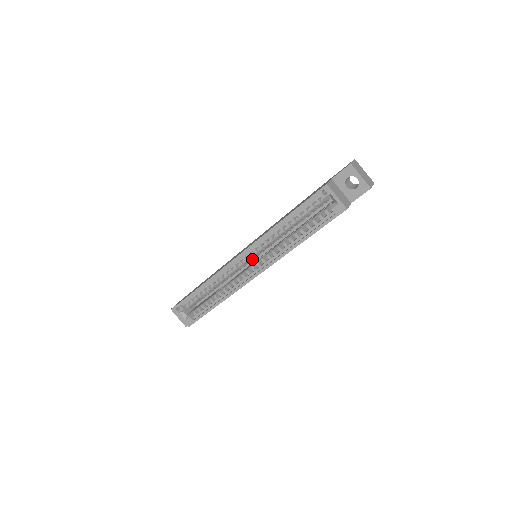
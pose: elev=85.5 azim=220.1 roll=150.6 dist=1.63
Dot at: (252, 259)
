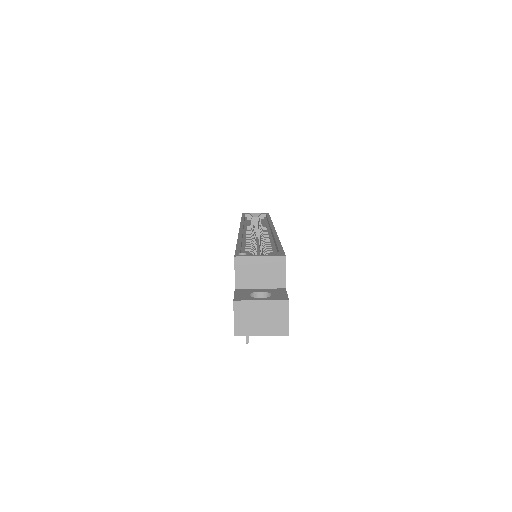
Dot at: (255, 239)
